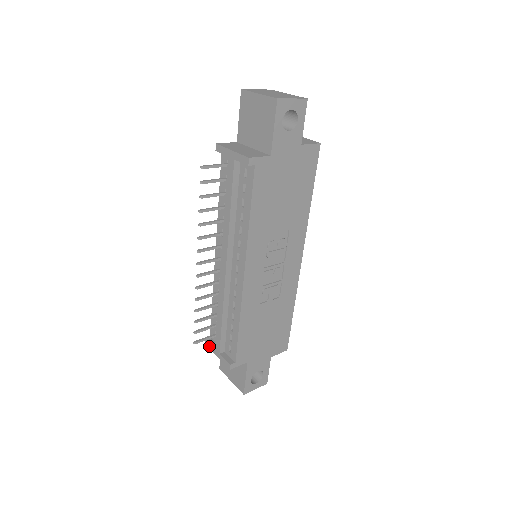
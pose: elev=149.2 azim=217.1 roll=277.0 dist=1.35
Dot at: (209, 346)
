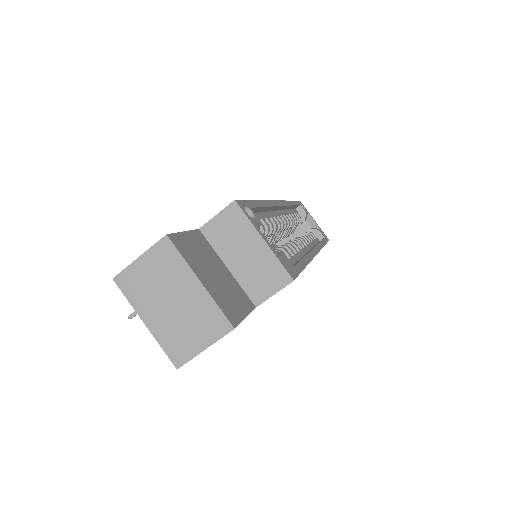
Dot at: occluded
